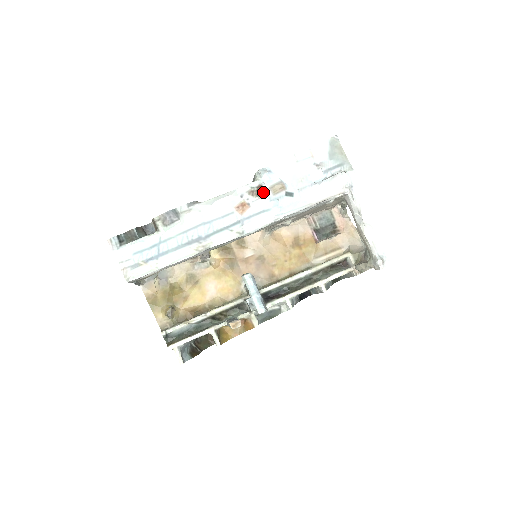
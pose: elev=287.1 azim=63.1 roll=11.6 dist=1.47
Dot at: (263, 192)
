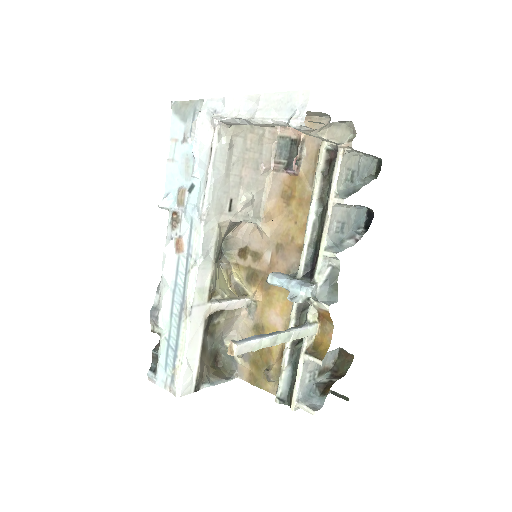
Dot at: (178, 215)
